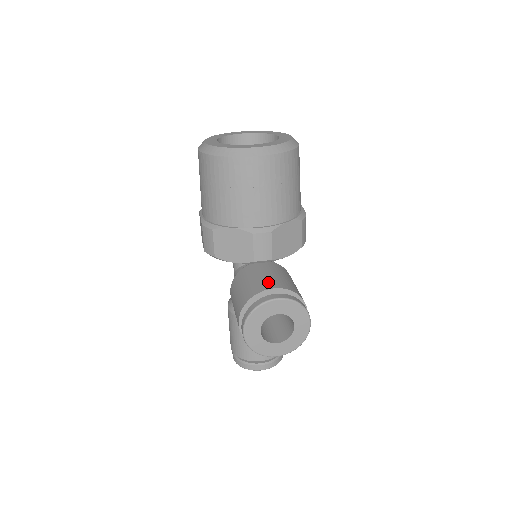
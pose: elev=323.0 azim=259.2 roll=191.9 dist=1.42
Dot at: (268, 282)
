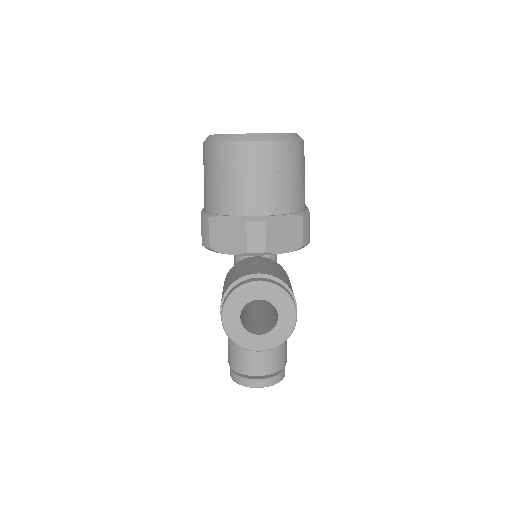
Dot at: (255, 269)
